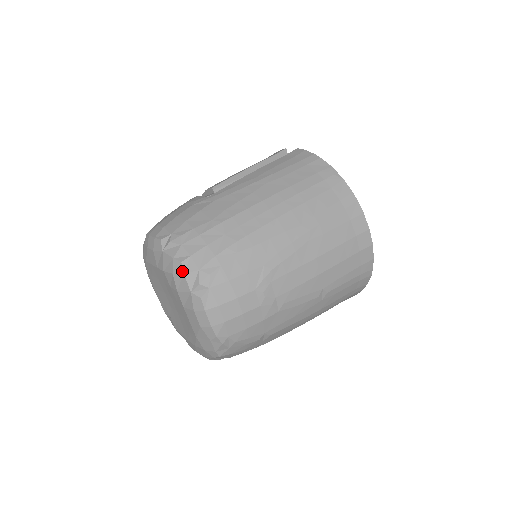
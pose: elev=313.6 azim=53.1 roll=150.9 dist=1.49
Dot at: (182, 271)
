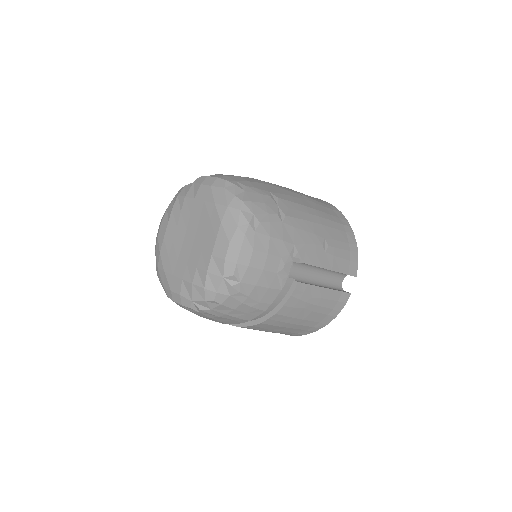
Dot at: (183, 187)
